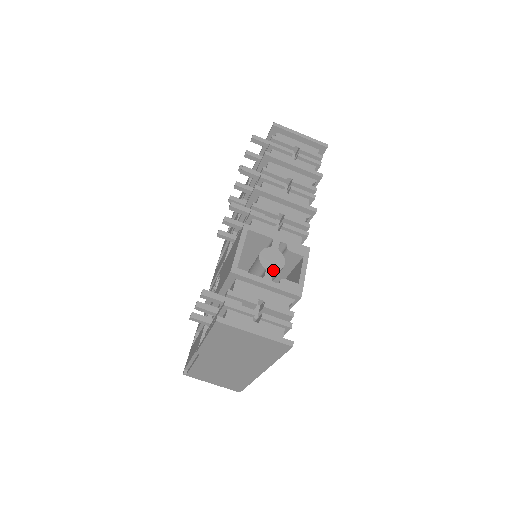
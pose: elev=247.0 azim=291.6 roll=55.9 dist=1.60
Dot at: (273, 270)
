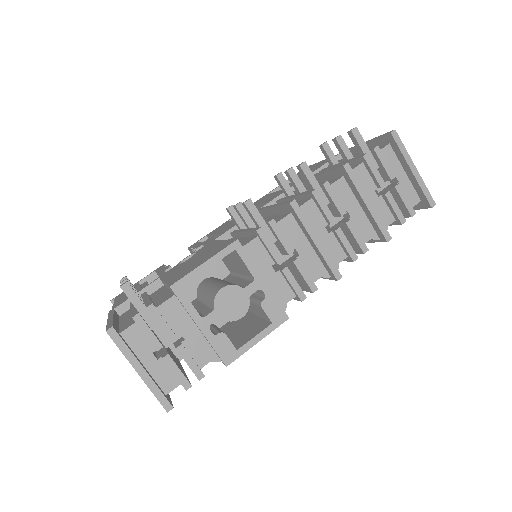
Dot at: (222, 316)
